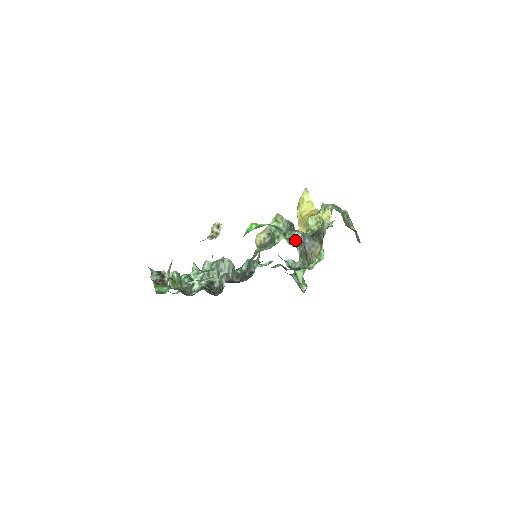
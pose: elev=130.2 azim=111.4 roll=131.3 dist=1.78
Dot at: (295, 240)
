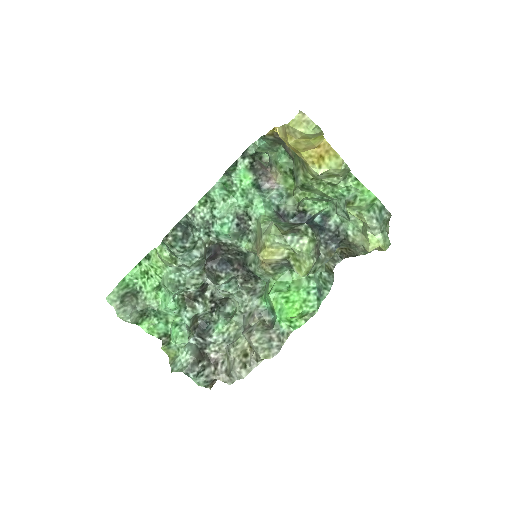
Dot at: occluded
